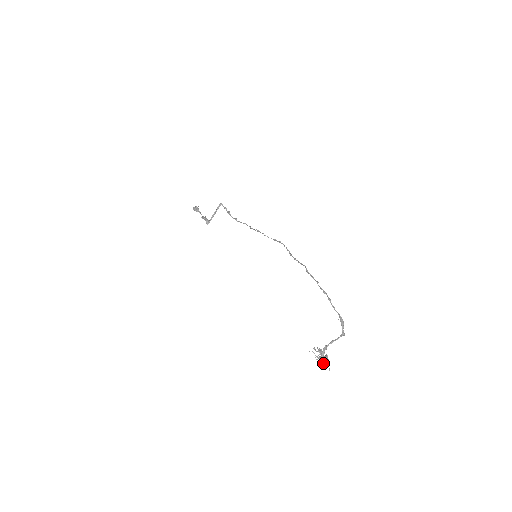
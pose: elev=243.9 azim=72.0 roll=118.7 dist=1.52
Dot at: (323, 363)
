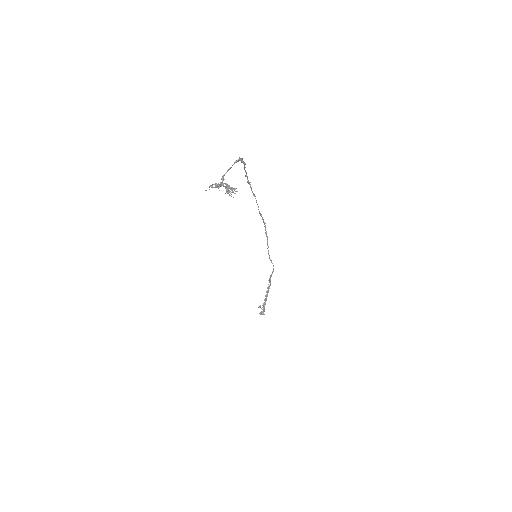
Dot at: (218, 185)
